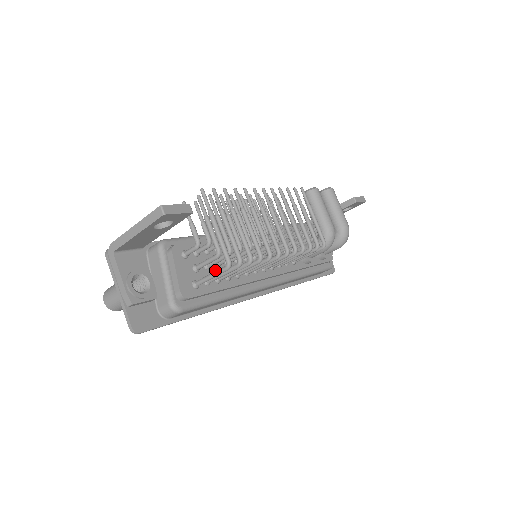
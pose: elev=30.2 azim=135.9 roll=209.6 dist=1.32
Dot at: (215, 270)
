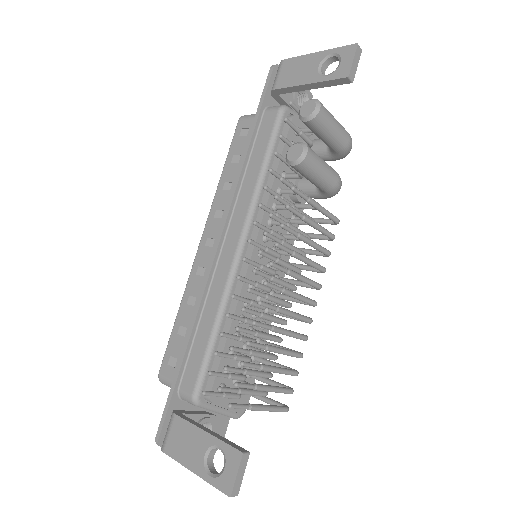
Dot at: (247, 354)
